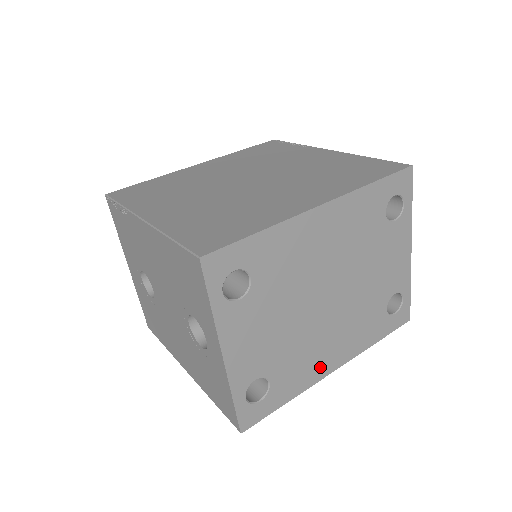
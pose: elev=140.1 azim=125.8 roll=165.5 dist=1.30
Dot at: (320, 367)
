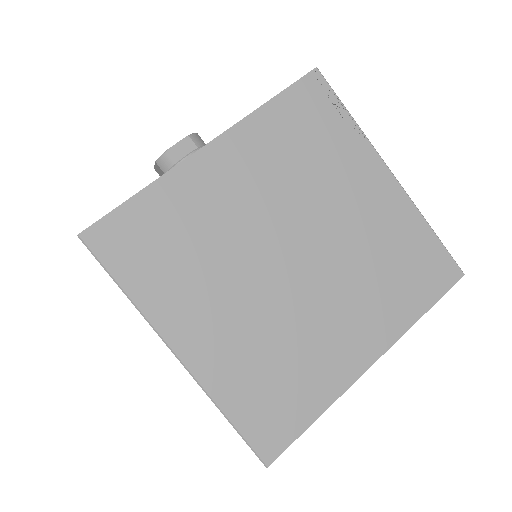
Dot at: occluded
